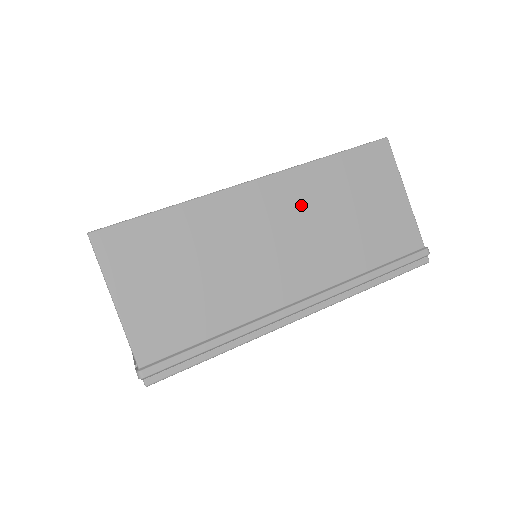
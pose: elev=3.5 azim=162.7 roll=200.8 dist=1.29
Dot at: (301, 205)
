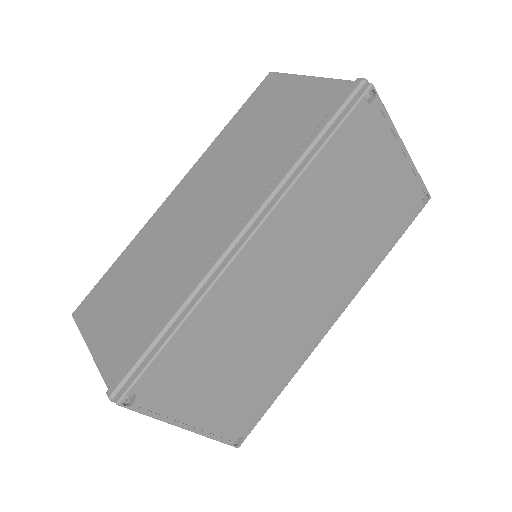
Dot at: (214, 171)
